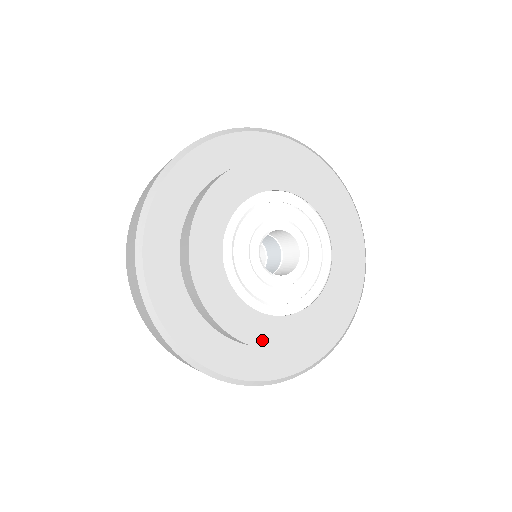
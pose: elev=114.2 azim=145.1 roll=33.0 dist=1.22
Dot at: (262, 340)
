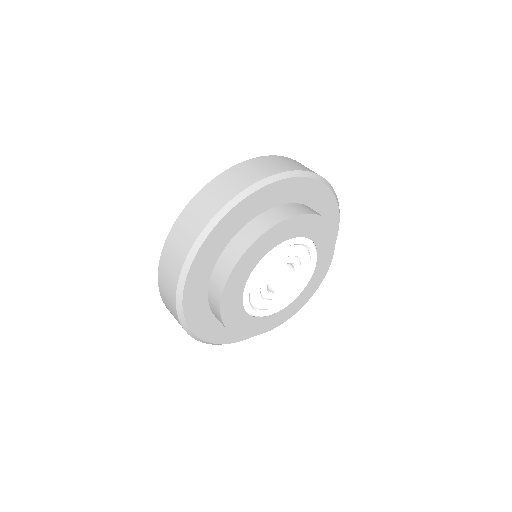
Dot at: (265, 329)
